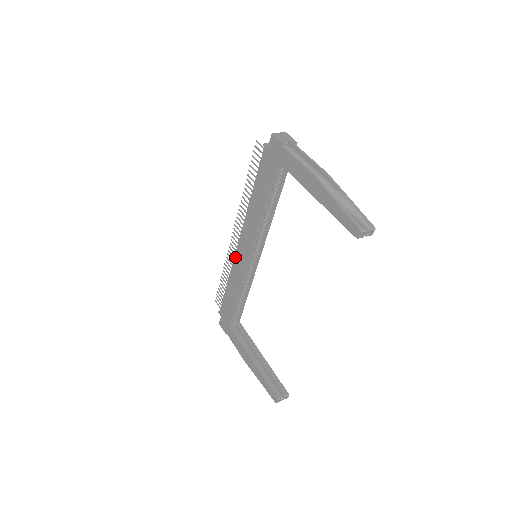
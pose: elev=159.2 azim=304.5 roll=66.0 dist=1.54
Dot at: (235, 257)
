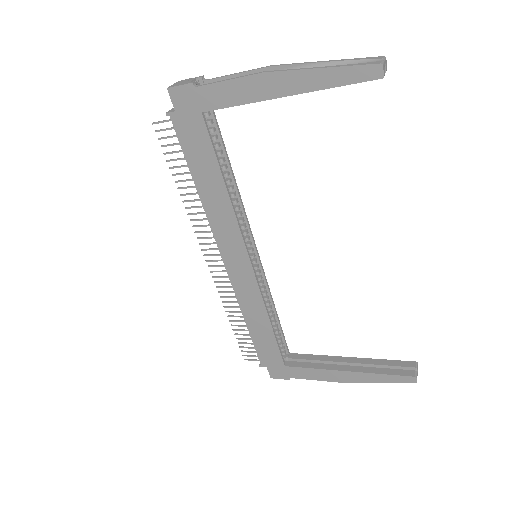
Dot at: (232, 283)
